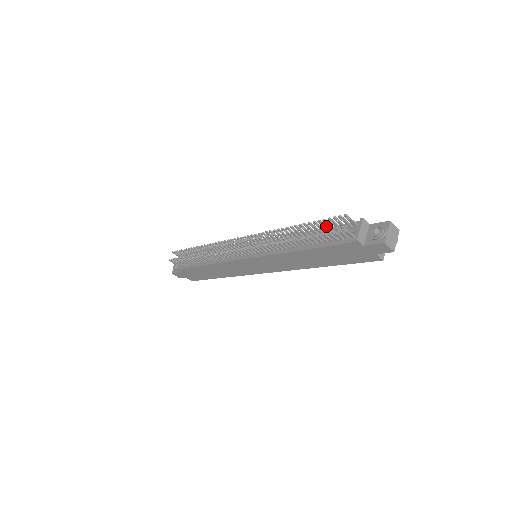
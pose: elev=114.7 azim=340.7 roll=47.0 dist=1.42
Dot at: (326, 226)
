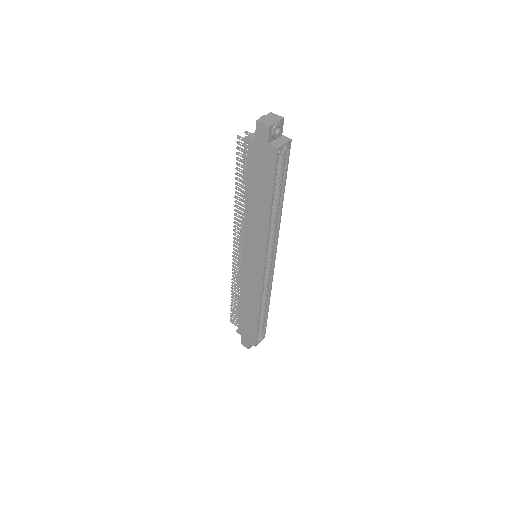
Dot at: occluded
